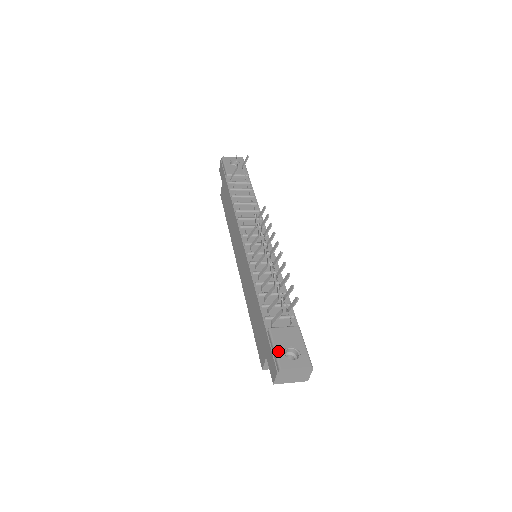
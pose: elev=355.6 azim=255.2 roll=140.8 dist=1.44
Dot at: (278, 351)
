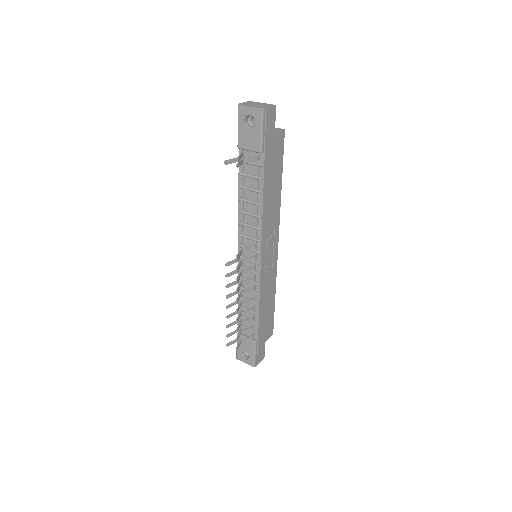
Dot at: (238, 350)
